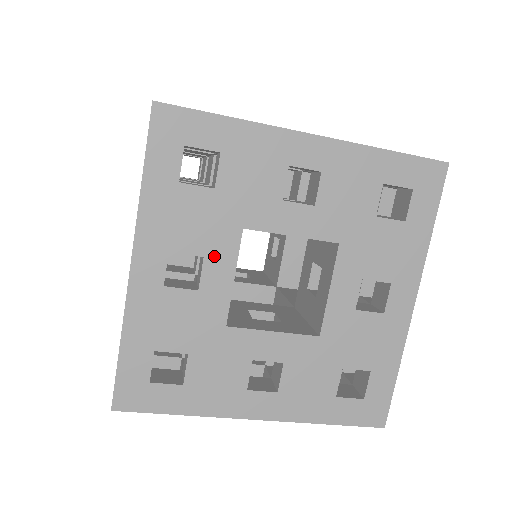
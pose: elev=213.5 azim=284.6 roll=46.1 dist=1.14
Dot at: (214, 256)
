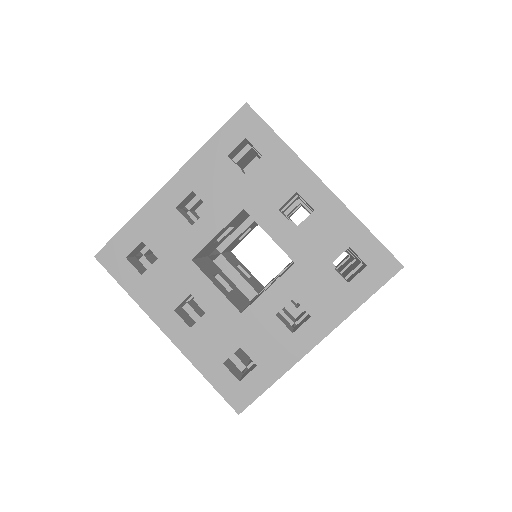
Dot at: occluded
